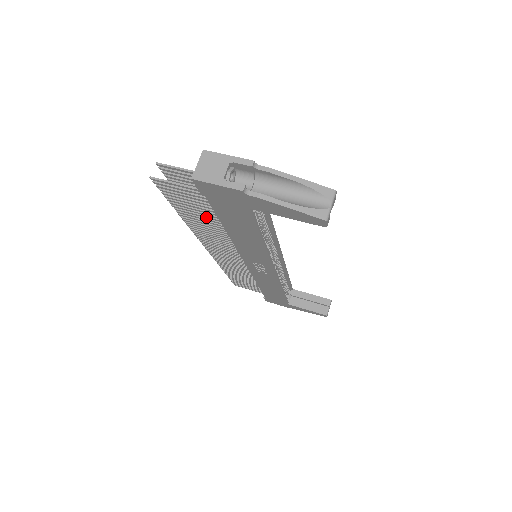
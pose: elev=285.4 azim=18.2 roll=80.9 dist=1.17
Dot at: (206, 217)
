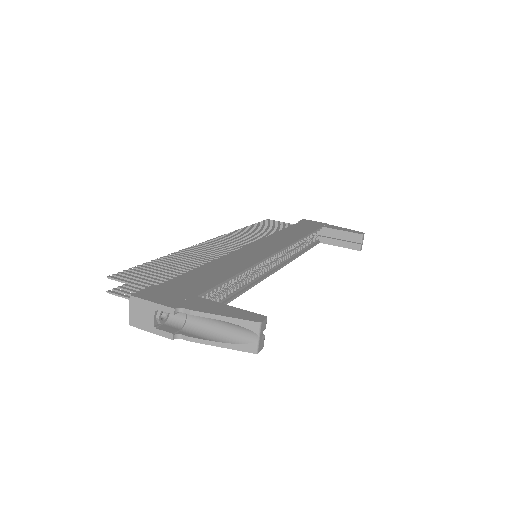
Dot at: occluded
